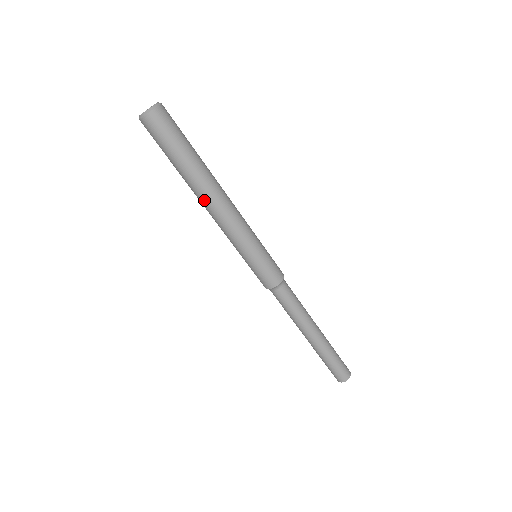
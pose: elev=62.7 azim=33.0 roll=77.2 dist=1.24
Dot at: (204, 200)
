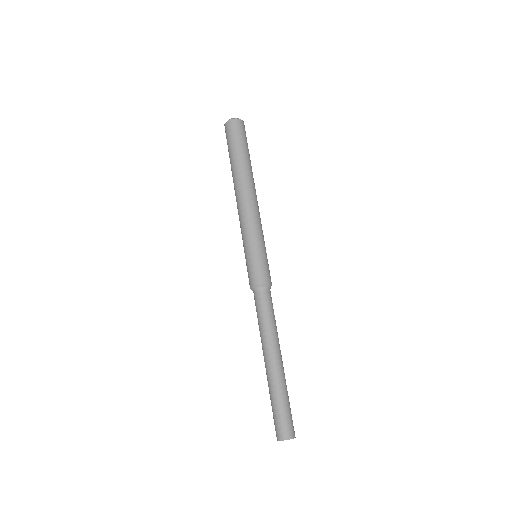
Dot at: (246, 186)
